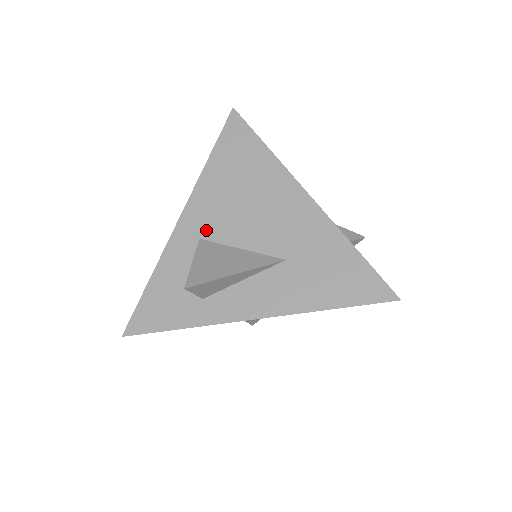
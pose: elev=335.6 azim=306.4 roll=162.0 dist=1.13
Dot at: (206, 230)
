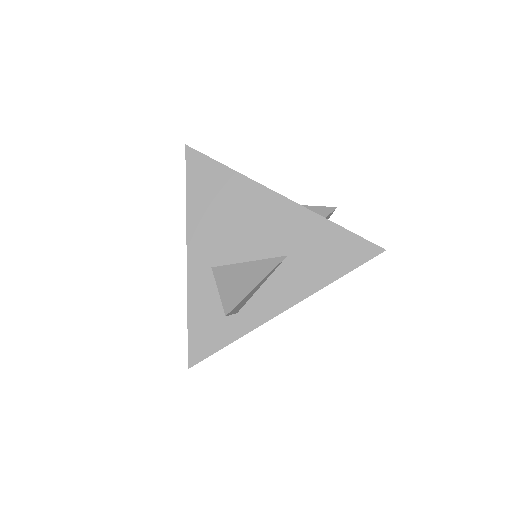
Dot at: (213, 258)
